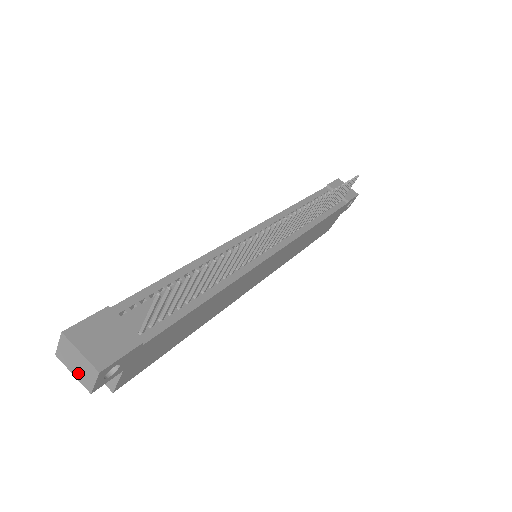
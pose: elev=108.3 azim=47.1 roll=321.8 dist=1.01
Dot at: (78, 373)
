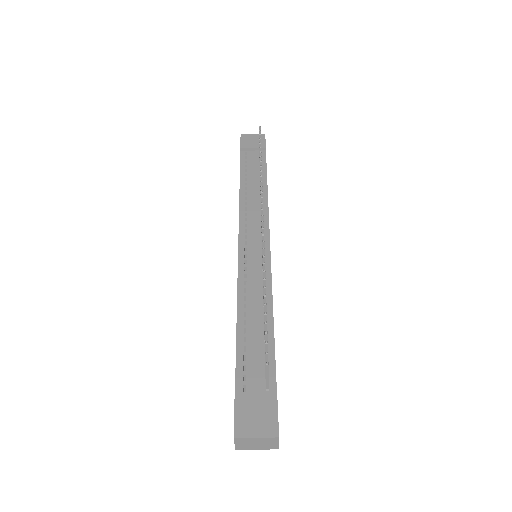
Dot at: (261, 447)
